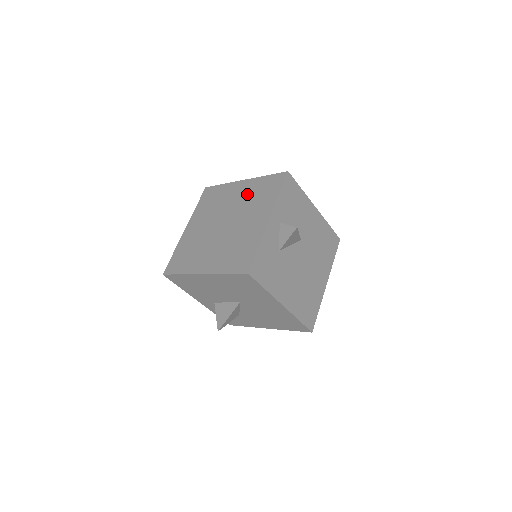
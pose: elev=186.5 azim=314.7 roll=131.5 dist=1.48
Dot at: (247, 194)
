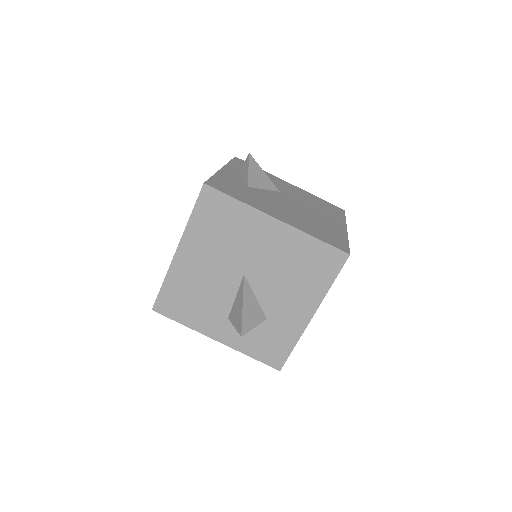
Dot at: occluded
